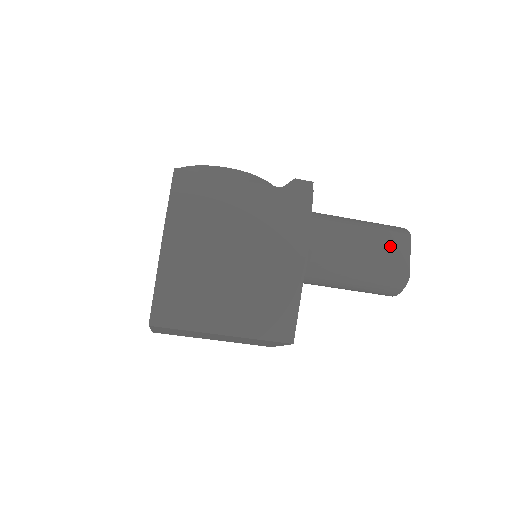
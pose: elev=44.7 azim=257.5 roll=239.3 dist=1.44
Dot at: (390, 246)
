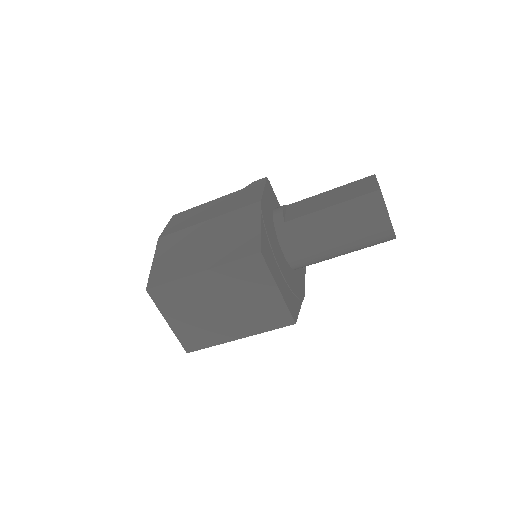
Dot at: (356, 186)
